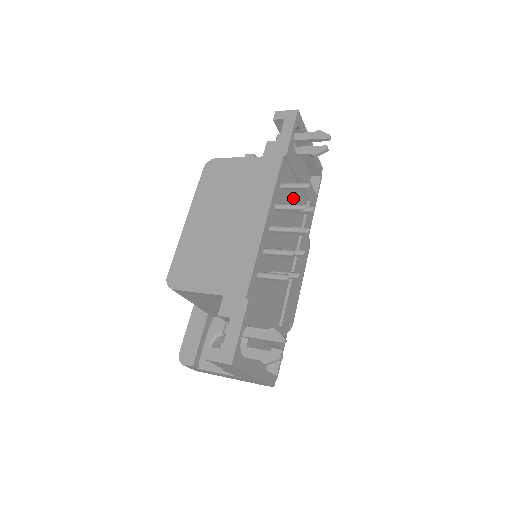
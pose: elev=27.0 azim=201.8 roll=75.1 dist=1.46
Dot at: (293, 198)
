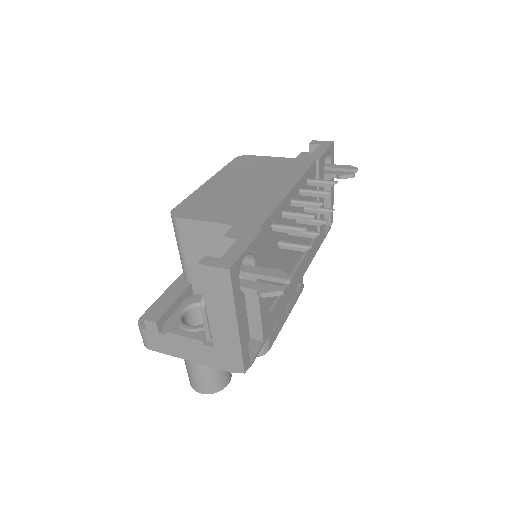
Dot at: occluded
